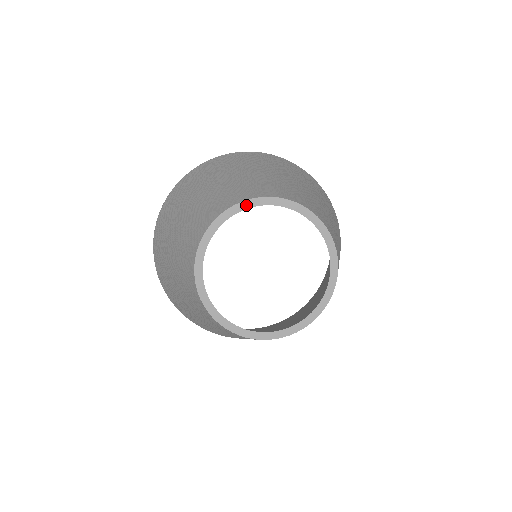
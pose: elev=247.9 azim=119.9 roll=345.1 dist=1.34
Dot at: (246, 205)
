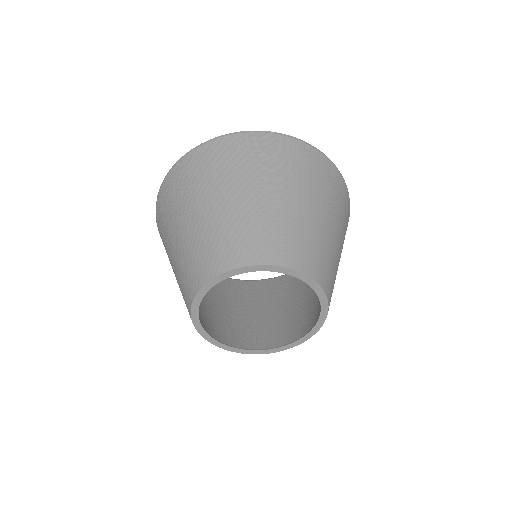
Dot at: (201, 294)
